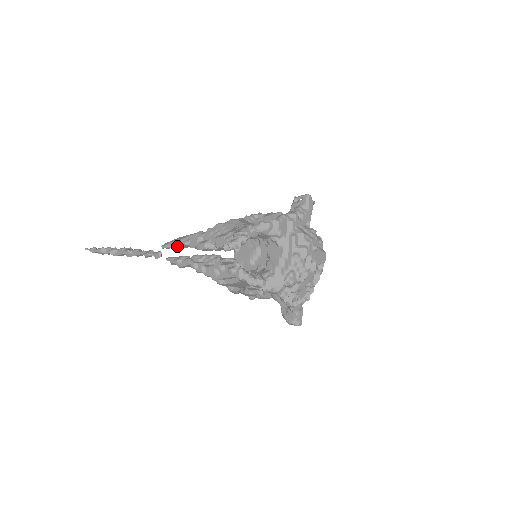
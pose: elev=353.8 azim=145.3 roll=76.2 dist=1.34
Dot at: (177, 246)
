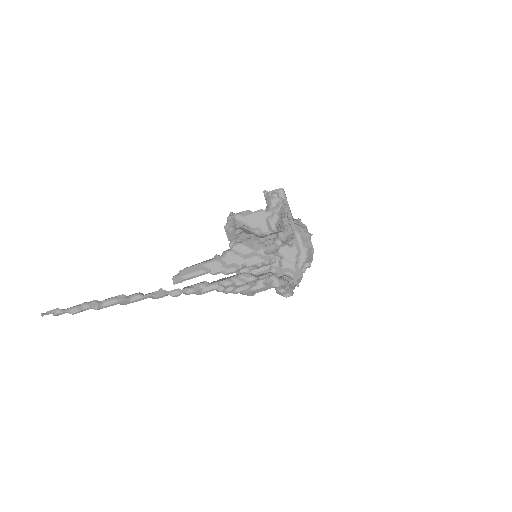
Dot at: (195, 277)
